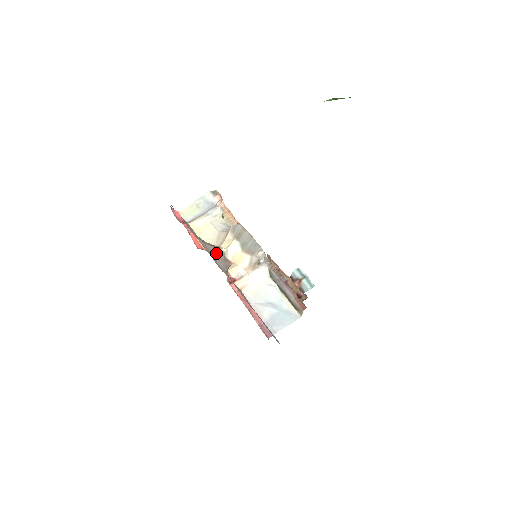
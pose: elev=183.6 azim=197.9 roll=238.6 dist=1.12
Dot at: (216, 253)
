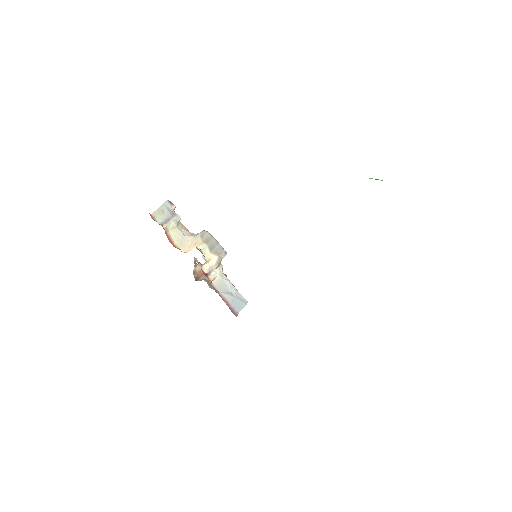
Dot at: (201, 252)
